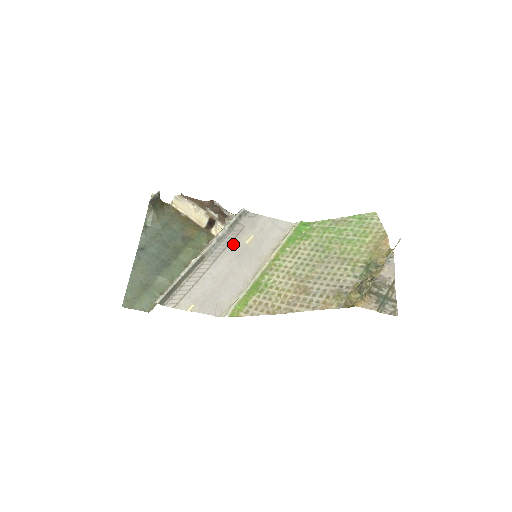
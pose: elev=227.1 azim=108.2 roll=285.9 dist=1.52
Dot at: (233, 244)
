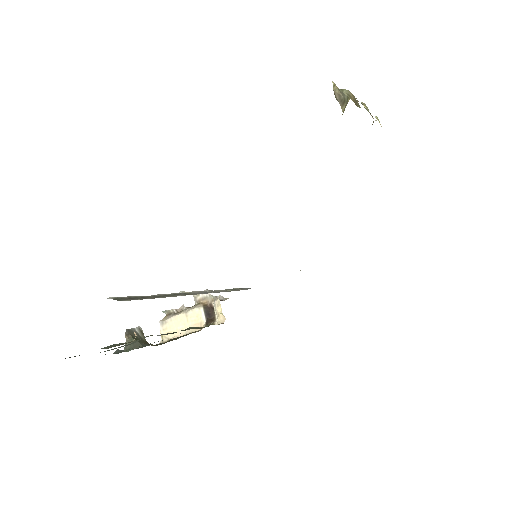
Dot at: occluded
